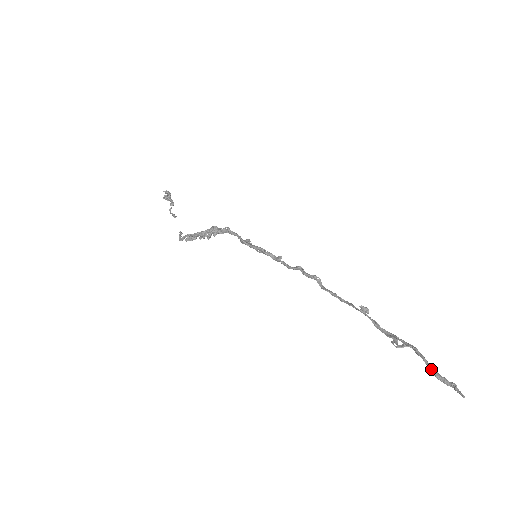
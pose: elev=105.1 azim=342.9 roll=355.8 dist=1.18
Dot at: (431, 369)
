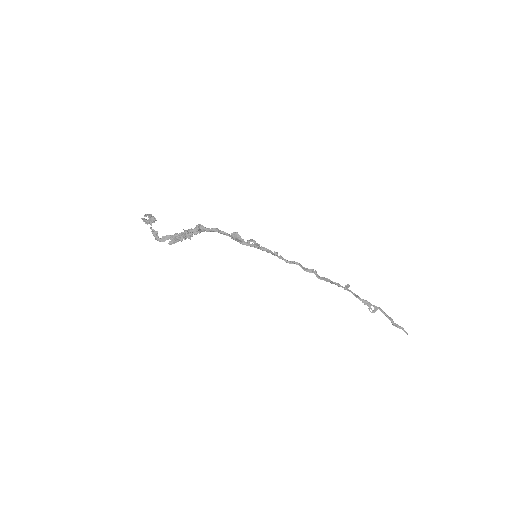
Dot at: (391, 322)
